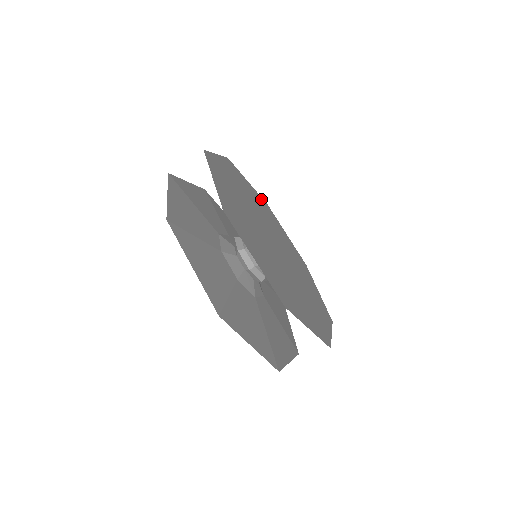
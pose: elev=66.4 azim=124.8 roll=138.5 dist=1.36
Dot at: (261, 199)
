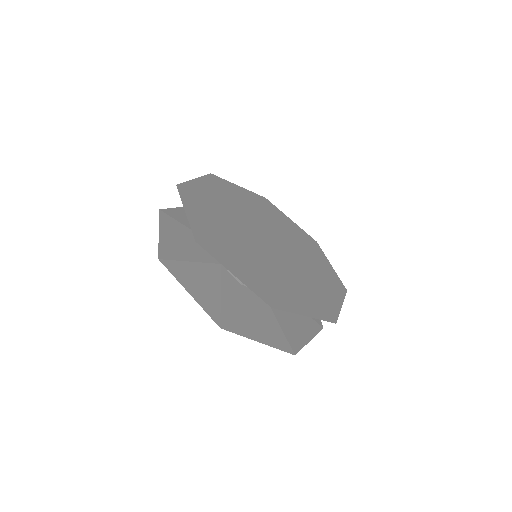
Dot at: (209, 180)
